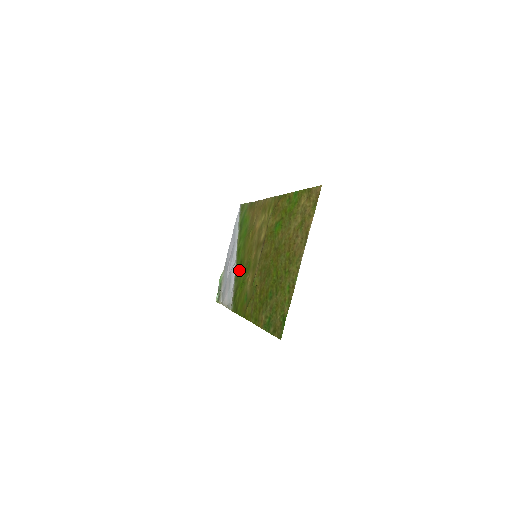
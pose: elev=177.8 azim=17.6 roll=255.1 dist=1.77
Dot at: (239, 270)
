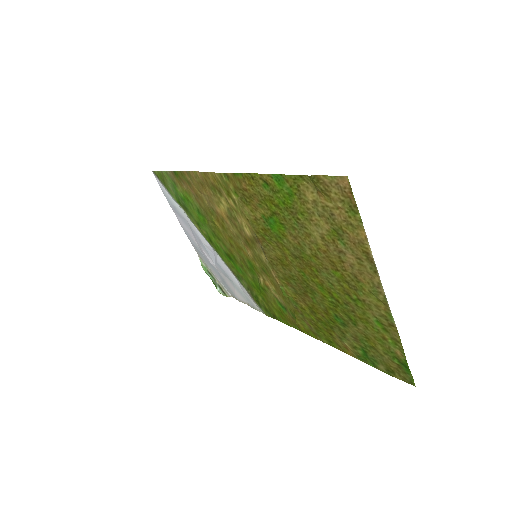
Dot at: (234, 267)
